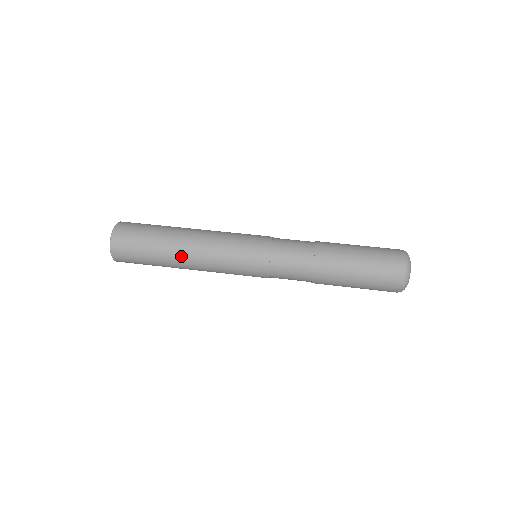
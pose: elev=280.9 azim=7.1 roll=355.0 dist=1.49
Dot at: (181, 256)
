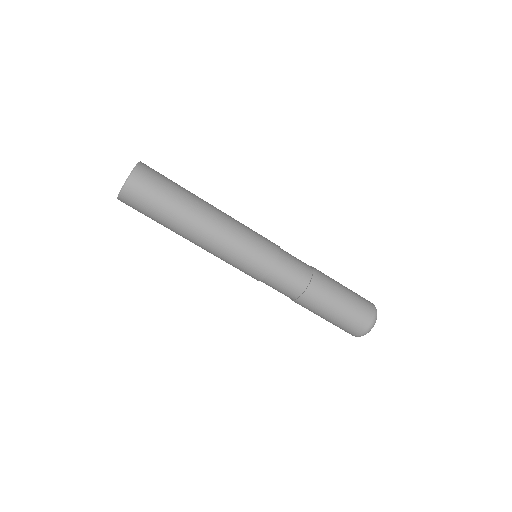
Dot at: (186, 238)
